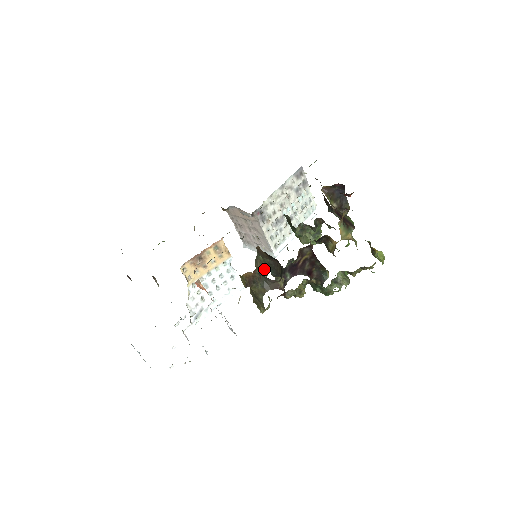
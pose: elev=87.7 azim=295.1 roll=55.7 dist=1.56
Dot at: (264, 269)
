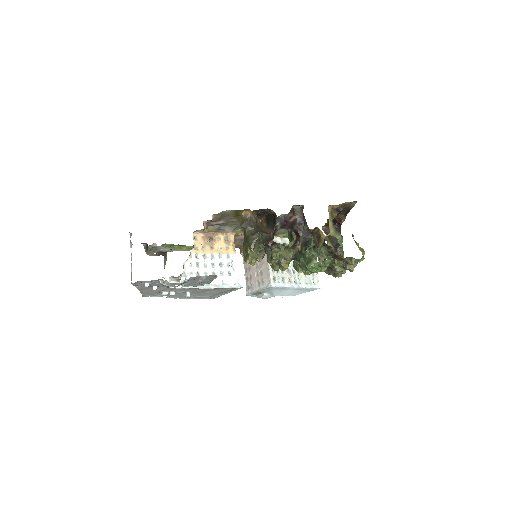
Dot at: (260, 247)
